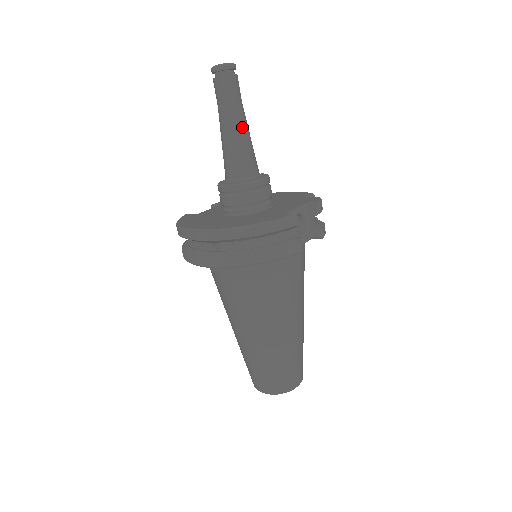
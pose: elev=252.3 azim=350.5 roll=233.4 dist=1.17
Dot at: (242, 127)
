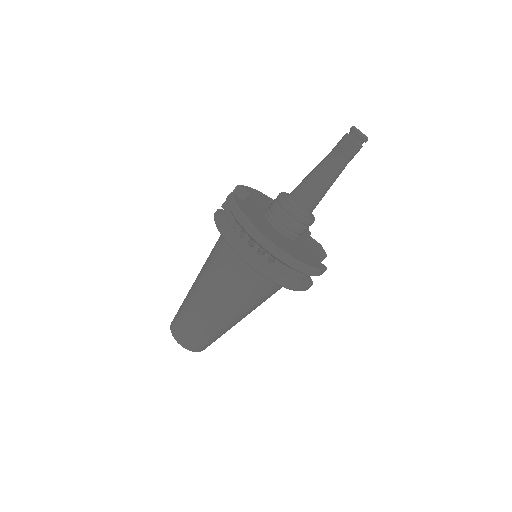
Dot at: occluded
